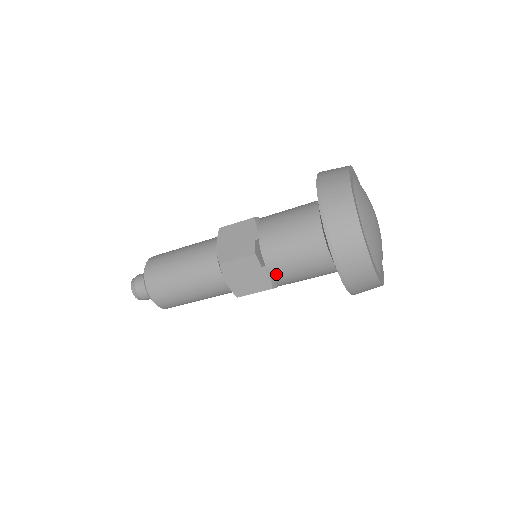
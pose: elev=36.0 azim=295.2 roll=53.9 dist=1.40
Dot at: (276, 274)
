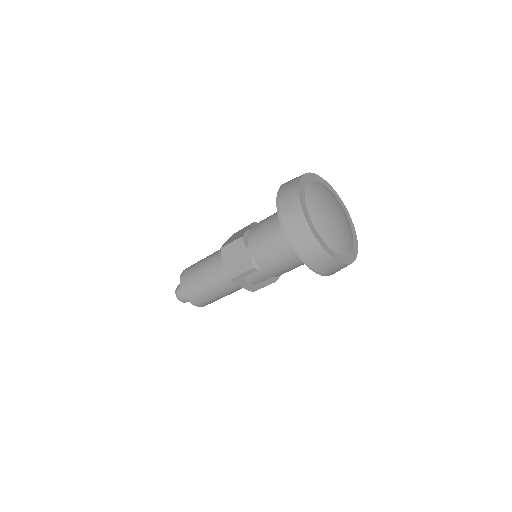
Dot at: (255, 254)
